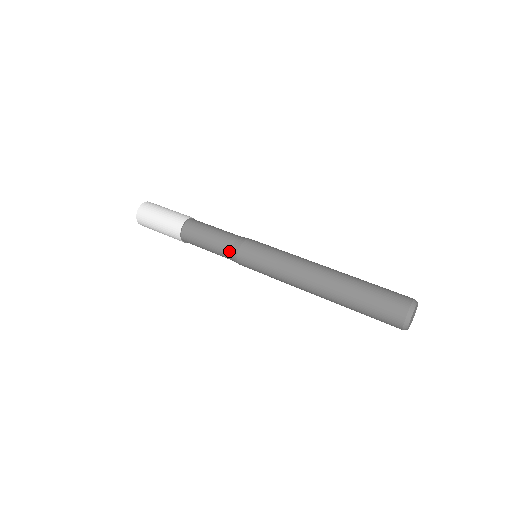
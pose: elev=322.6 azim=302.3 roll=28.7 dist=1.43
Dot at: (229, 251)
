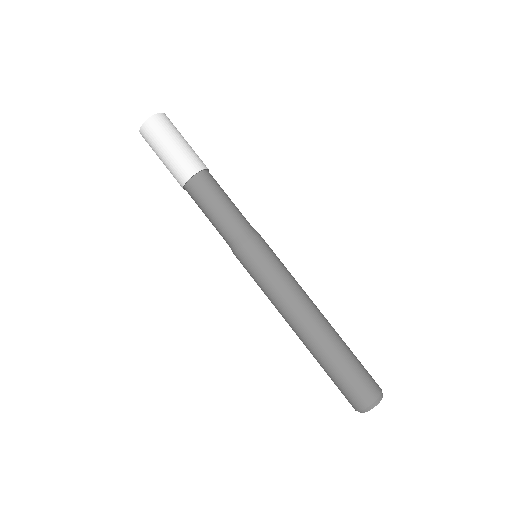
Dot at: occluded
